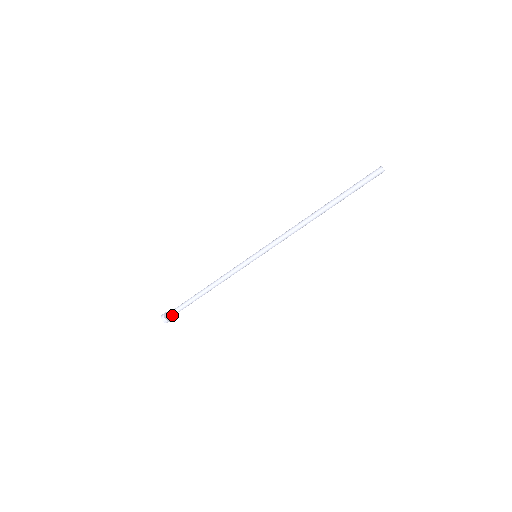
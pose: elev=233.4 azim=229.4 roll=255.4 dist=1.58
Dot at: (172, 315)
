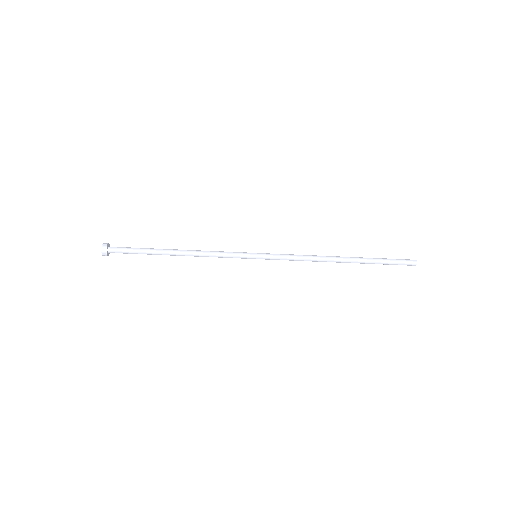
Dot at: occluded
